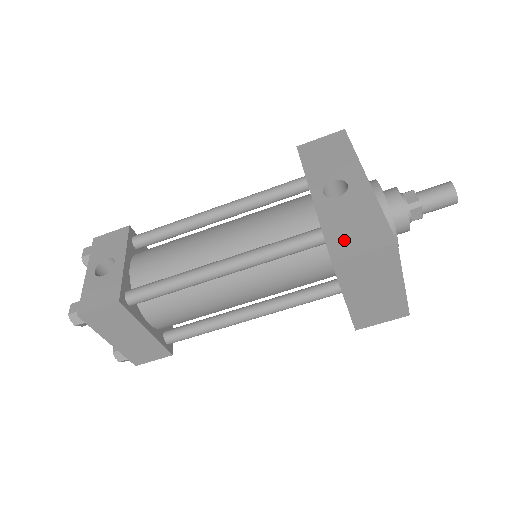
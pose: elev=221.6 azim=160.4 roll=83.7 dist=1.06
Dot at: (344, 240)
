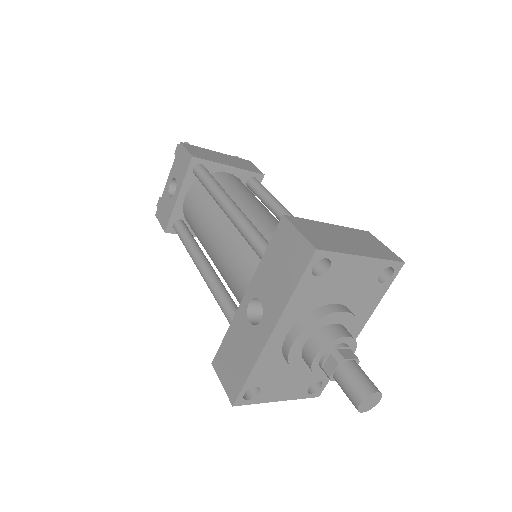
Dot at: (224, 360)
